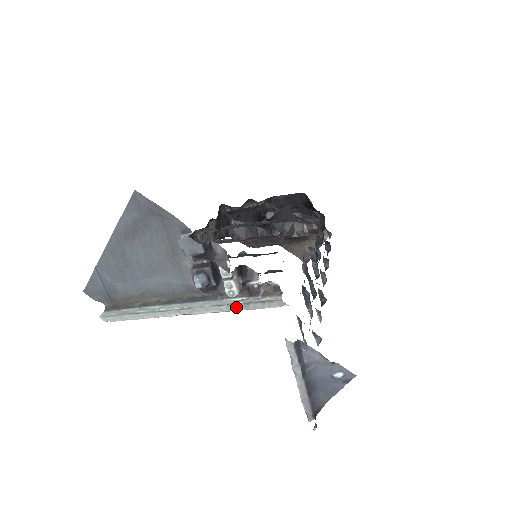
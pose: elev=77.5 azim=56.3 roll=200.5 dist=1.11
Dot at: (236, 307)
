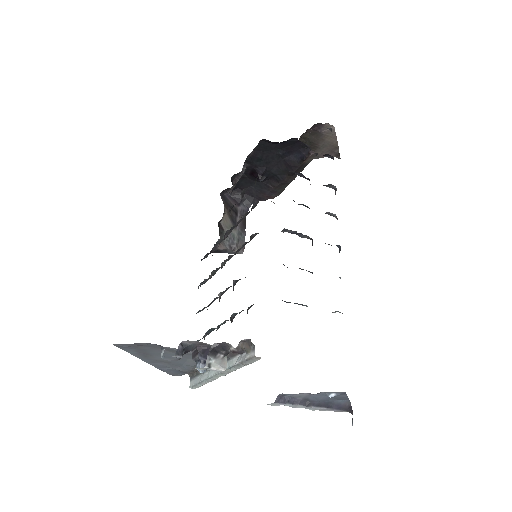
Dot at: (239, 366)
